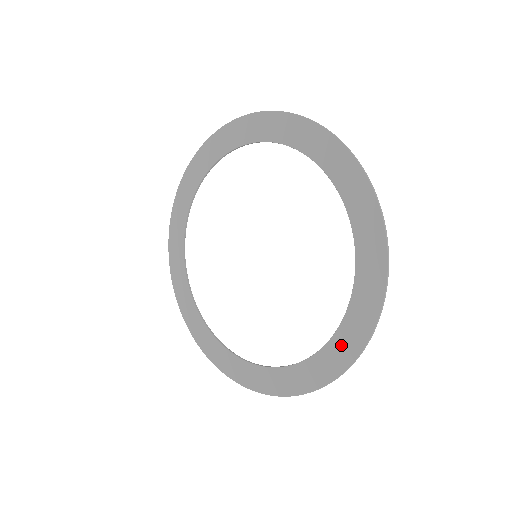
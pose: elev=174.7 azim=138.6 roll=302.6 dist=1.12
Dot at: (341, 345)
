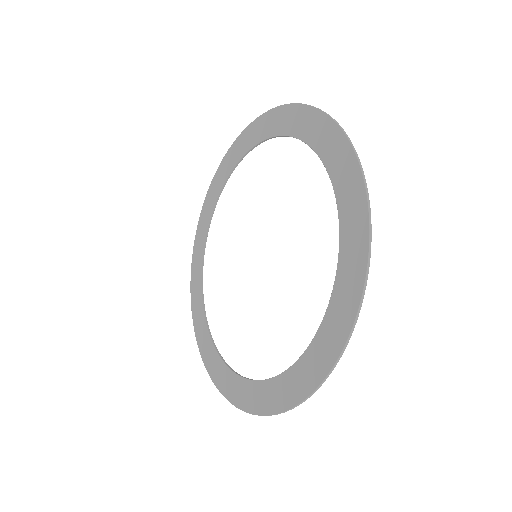
Dot at: (316, 355)
